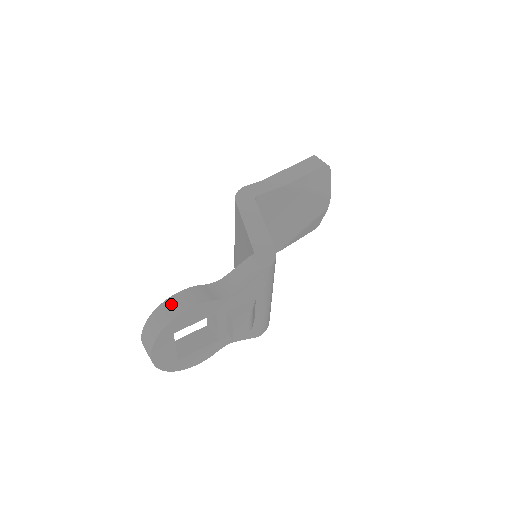
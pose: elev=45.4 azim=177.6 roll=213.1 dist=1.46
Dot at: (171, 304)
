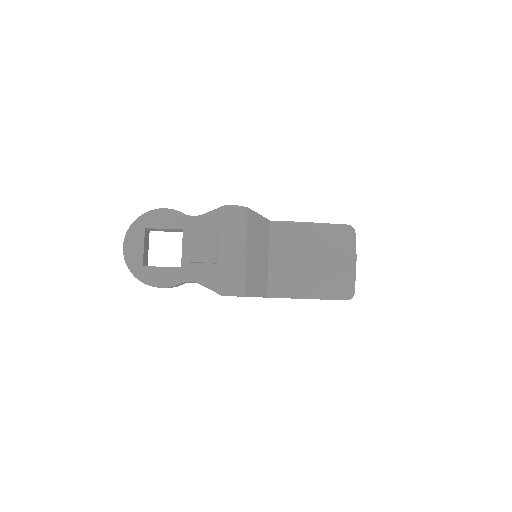
Dot at: occluded
